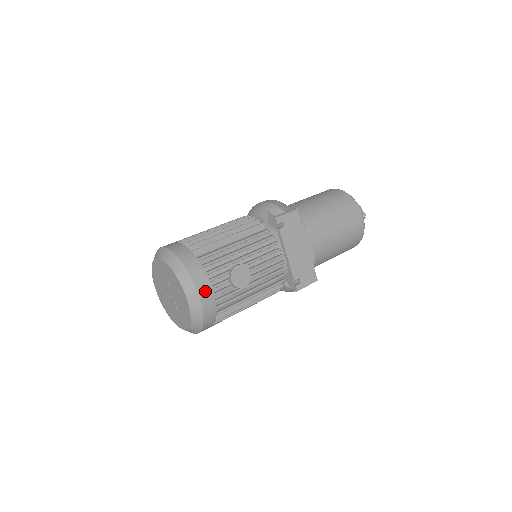
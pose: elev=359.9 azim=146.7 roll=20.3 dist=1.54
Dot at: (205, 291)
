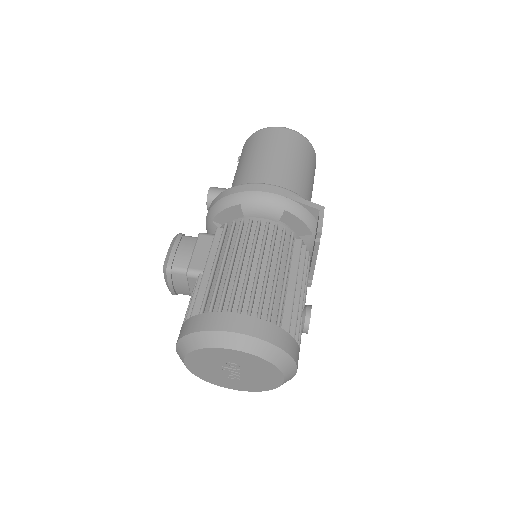
Dot at: occluded
